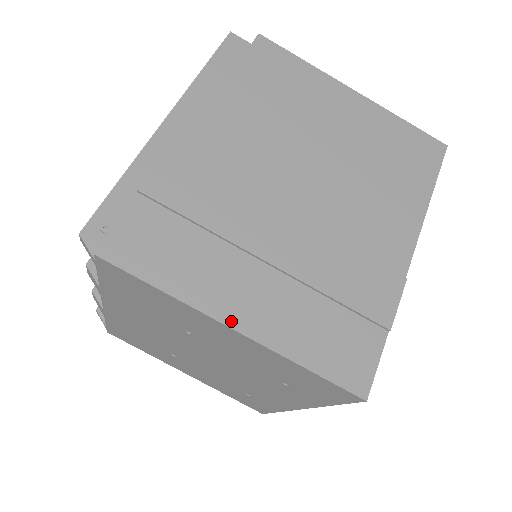
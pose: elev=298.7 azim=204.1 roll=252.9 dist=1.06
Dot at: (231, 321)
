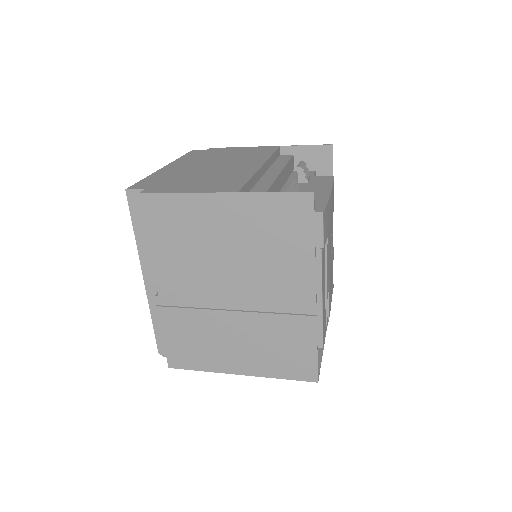
Dot at: (237, 372)
